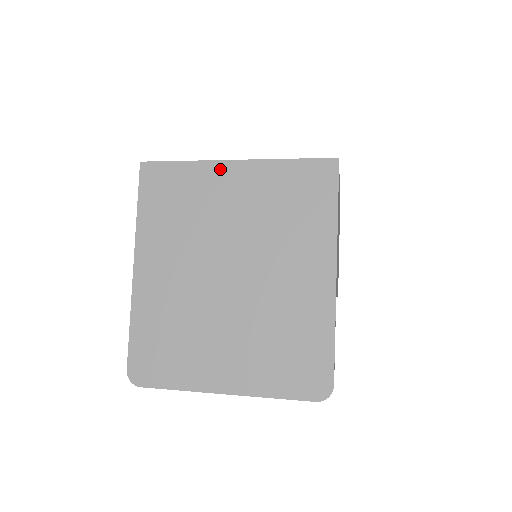
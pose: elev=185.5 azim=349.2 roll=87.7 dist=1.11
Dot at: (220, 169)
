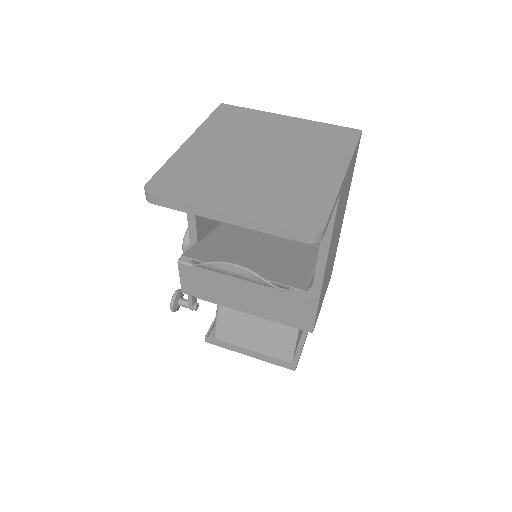
Dot at: (277, 117)
